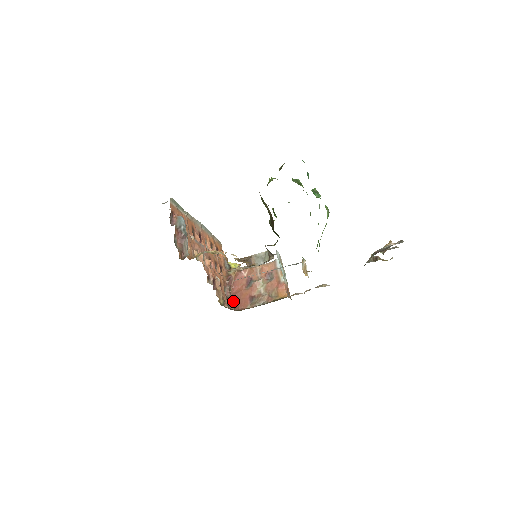
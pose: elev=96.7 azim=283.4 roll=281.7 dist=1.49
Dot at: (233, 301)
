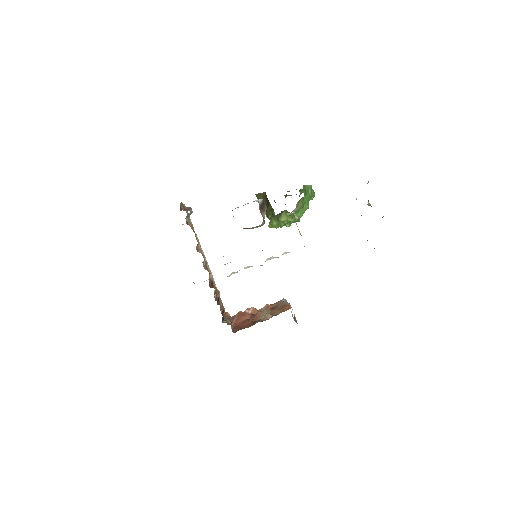
Dot at: (233, 330)
